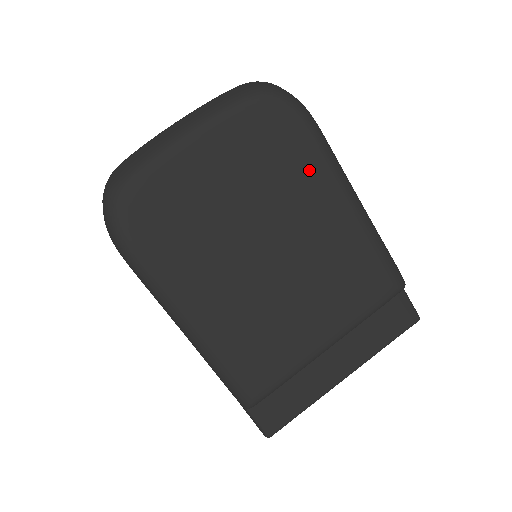
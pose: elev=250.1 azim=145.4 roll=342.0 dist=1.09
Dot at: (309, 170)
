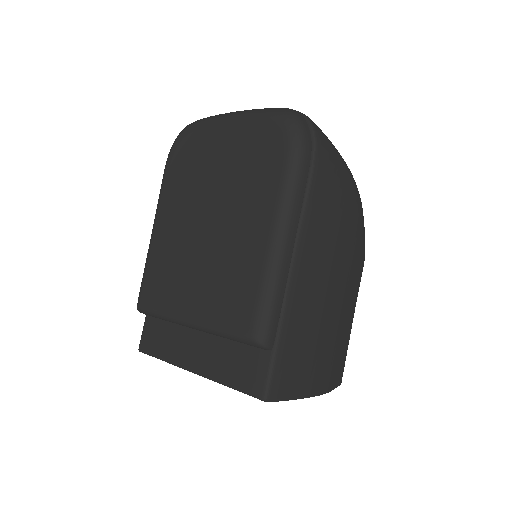
Dot at: (266, 187)
